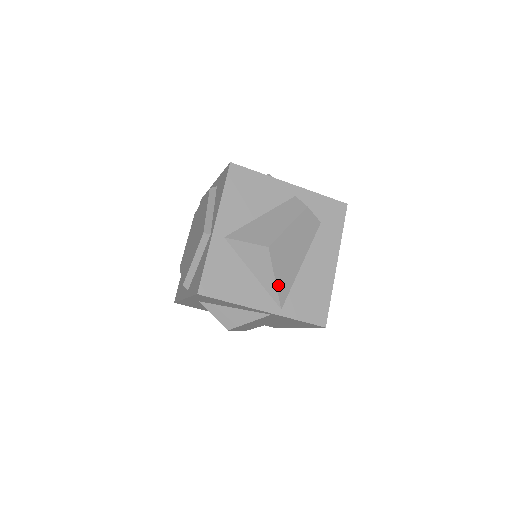
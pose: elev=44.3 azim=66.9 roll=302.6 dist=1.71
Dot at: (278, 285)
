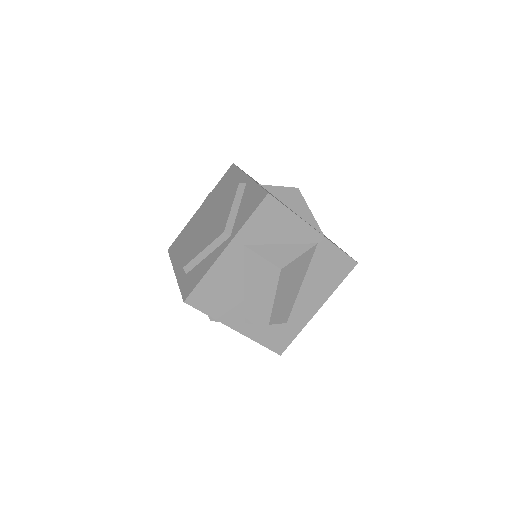
Dot at: (314, 218)
